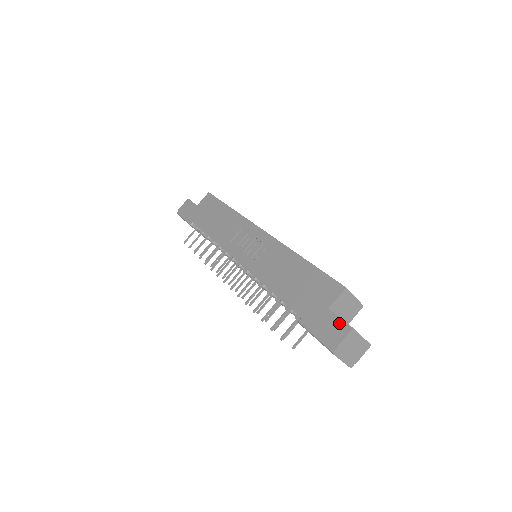
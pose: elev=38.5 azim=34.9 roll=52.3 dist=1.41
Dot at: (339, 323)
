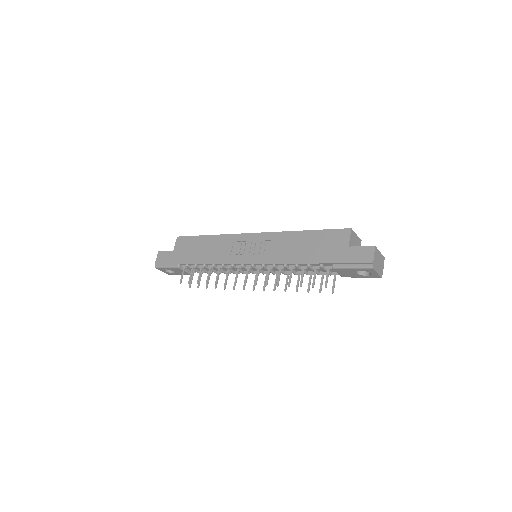
Dot at: (363, 249)
